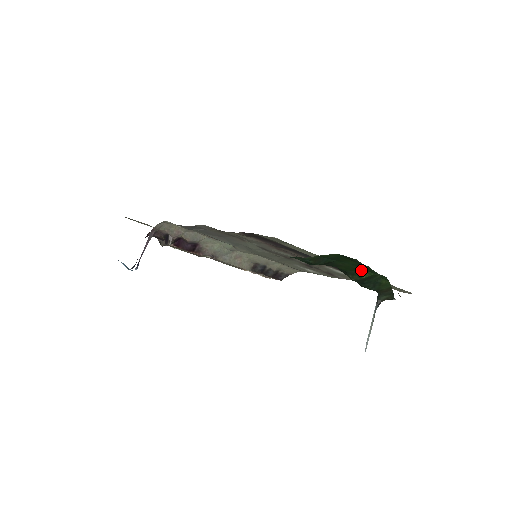
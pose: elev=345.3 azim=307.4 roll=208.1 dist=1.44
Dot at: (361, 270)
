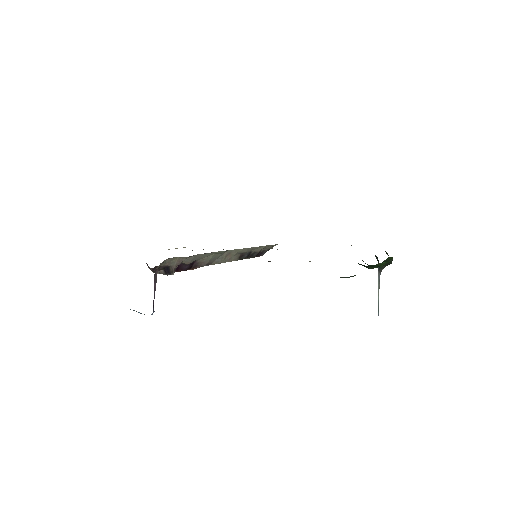
Dot at: (381, 263)
